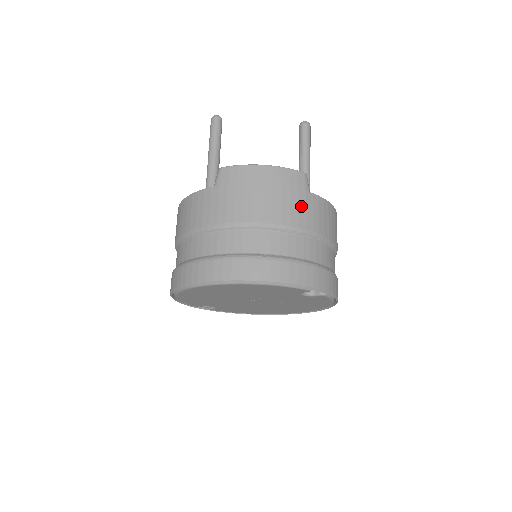
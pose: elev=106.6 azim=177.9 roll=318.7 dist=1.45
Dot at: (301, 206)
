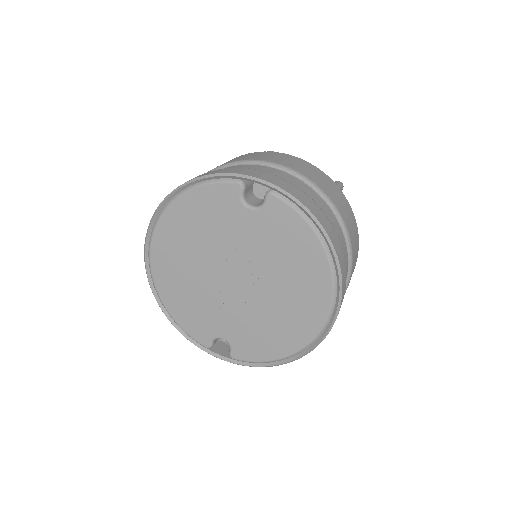
Dot at: (253, 155)
